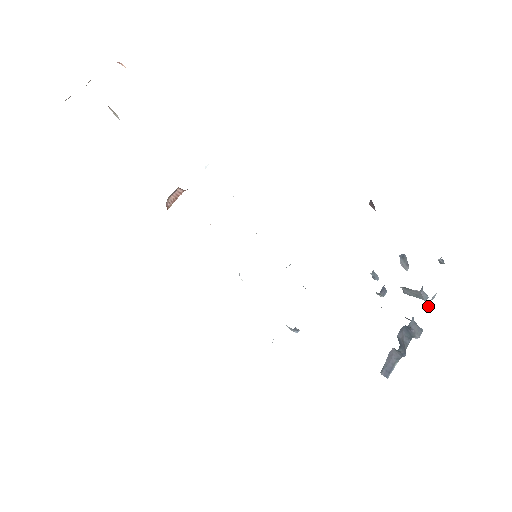
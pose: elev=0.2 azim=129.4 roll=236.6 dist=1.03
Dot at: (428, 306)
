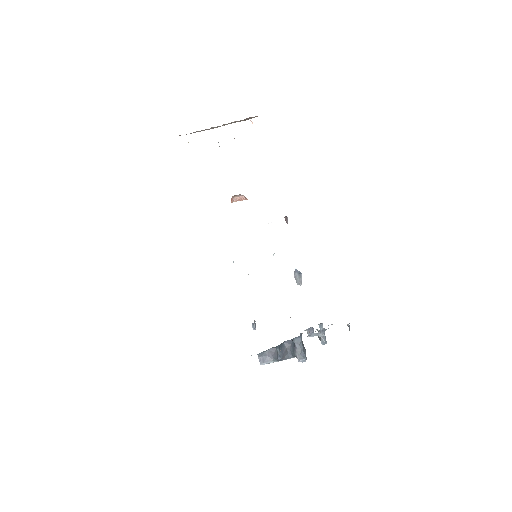
Dot at: occluded
